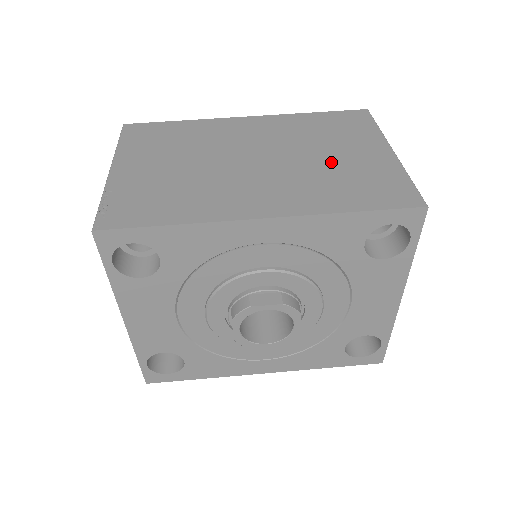
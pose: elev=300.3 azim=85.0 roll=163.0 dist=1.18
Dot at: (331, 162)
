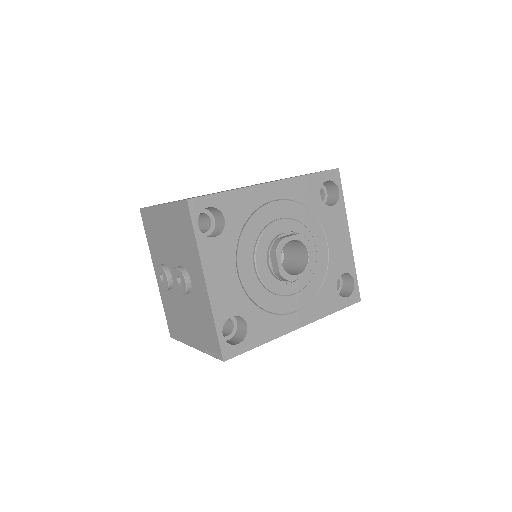
Dot at: occluded
